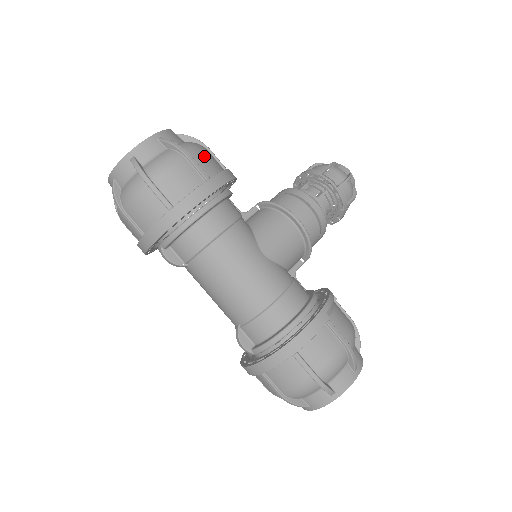
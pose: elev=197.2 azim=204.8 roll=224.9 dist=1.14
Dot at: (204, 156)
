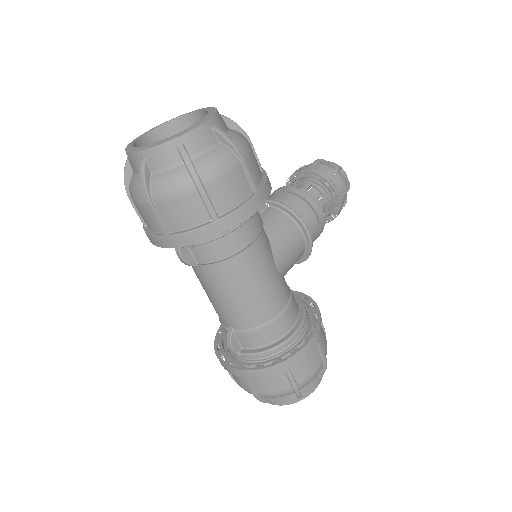
Dot at: (253, 158)
